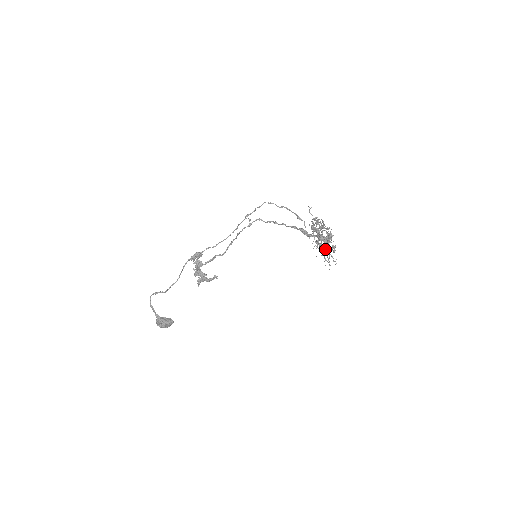
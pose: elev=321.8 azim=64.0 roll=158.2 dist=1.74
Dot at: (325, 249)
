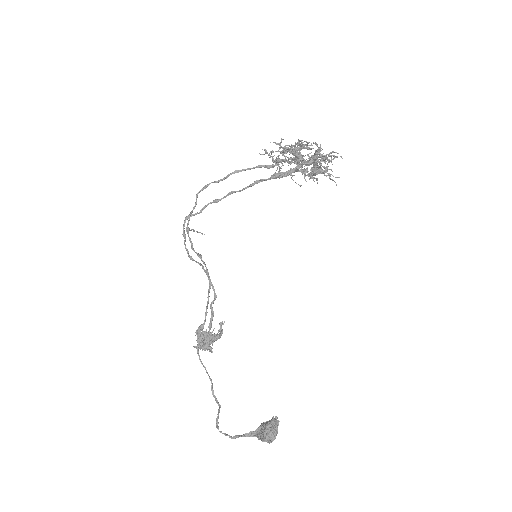
Dot at: (327, 168)
